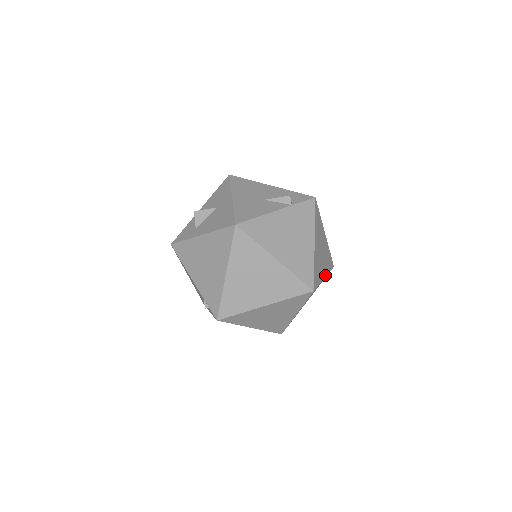
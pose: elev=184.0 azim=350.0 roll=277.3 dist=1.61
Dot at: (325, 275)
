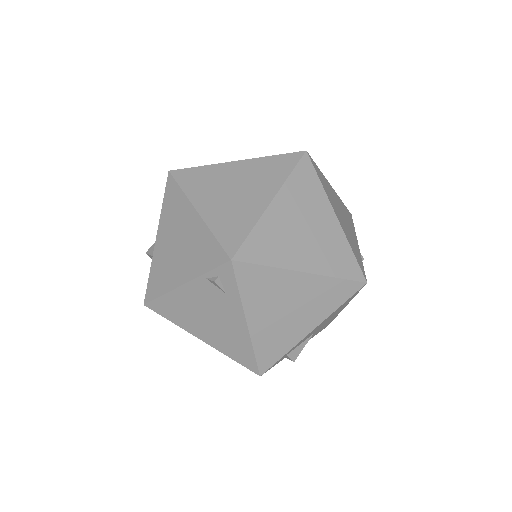
Dot at: occluded
